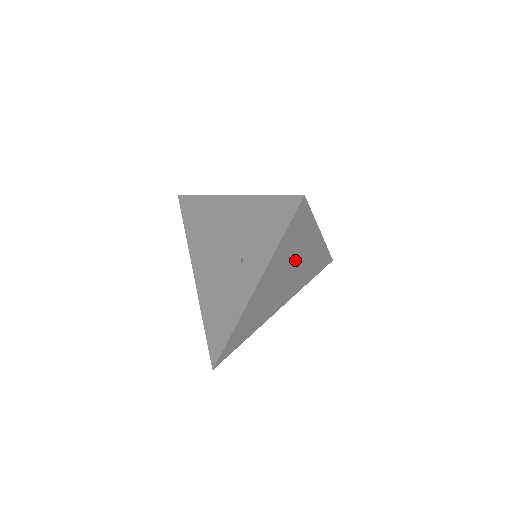
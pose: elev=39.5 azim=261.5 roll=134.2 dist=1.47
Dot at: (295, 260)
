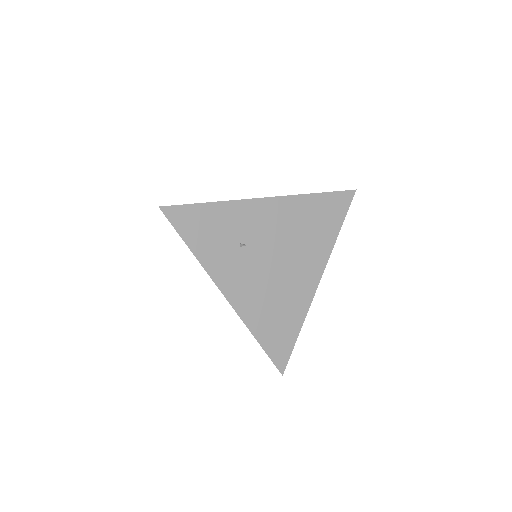
Dot at: occluded
